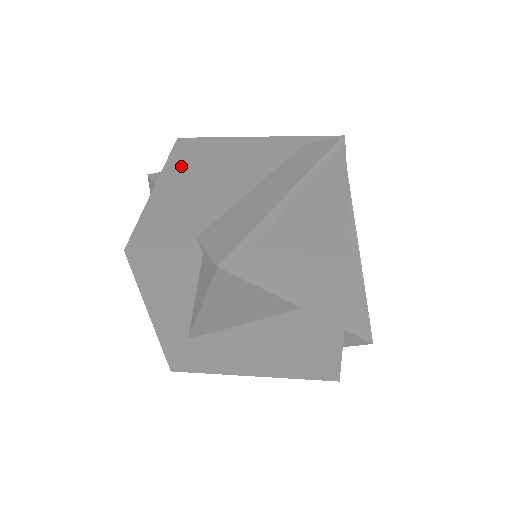
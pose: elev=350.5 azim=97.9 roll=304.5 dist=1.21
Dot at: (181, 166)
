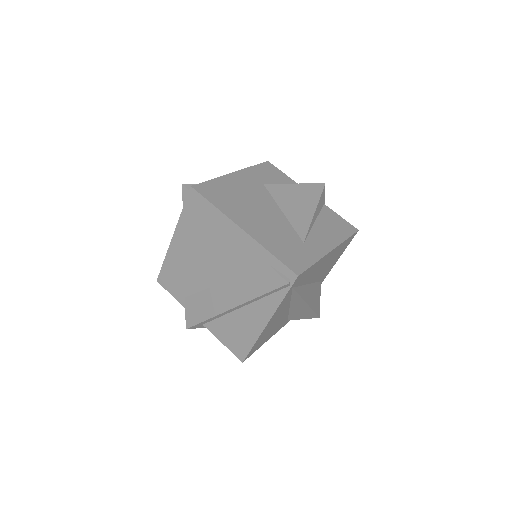
Dot at: (188, 228)
